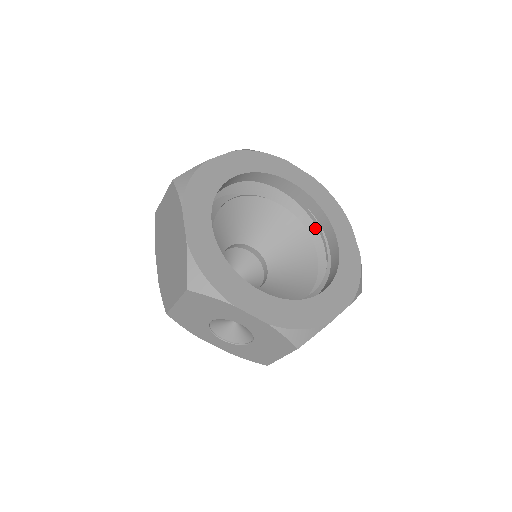
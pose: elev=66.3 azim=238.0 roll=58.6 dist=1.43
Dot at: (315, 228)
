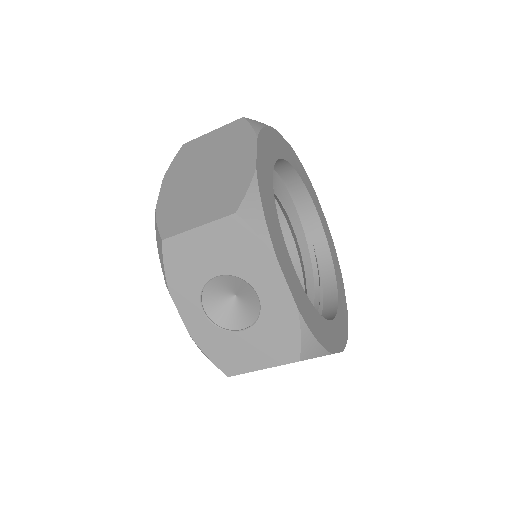
Dot at: (311, 269)
